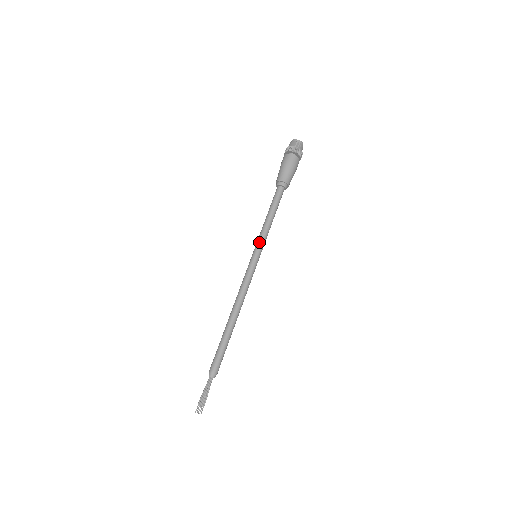
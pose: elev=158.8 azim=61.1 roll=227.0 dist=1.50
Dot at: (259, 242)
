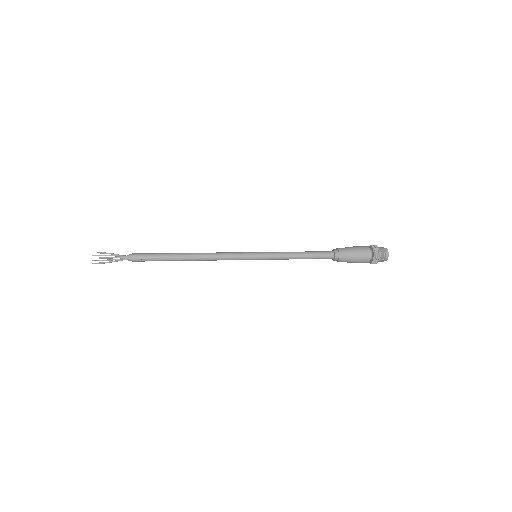
Dot at: (269, 252)
